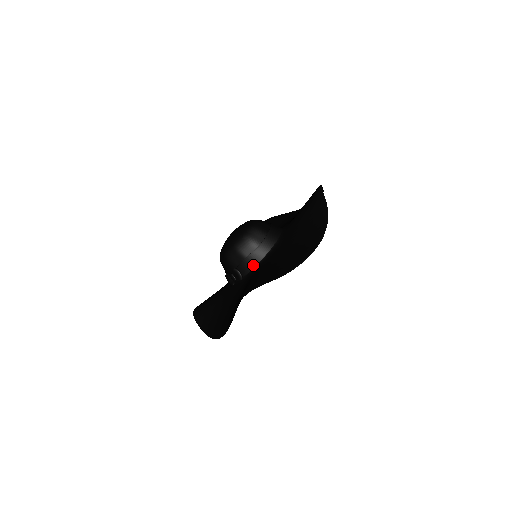
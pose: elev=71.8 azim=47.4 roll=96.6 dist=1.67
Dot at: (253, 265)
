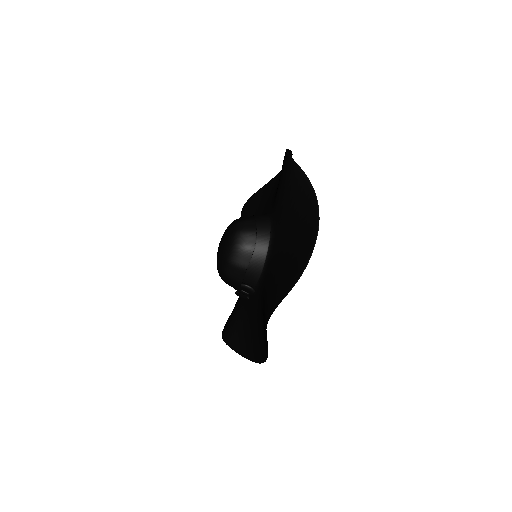
Dot at: (258, 272)
